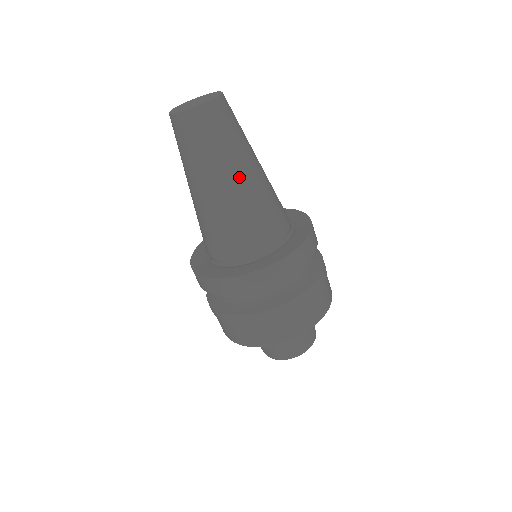
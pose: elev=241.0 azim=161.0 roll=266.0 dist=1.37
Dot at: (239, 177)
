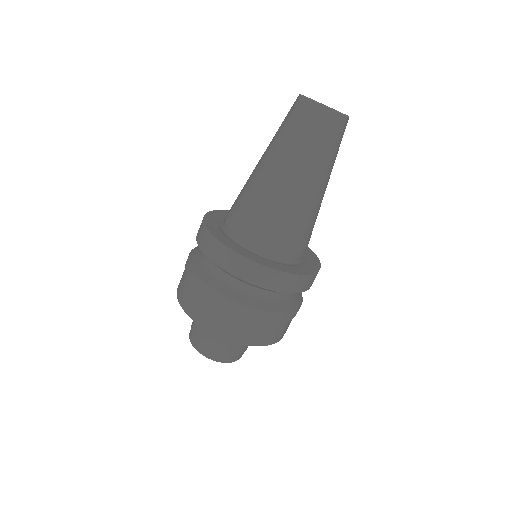
Dot at: (305, 184)
